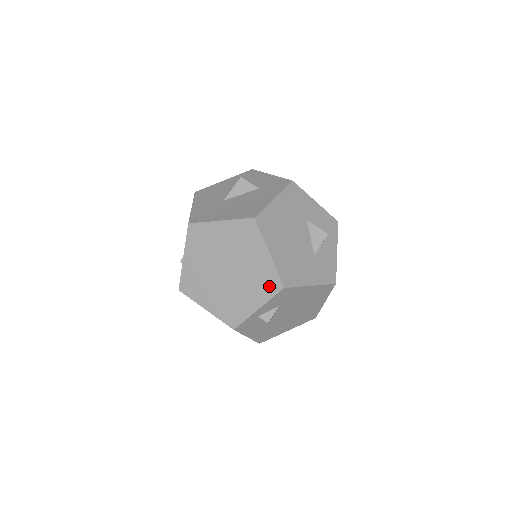
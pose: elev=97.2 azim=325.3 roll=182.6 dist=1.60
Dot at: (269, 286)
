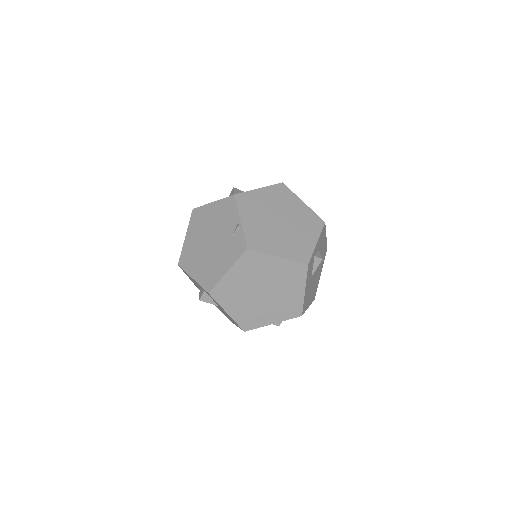
Dot at: (315, 224)
